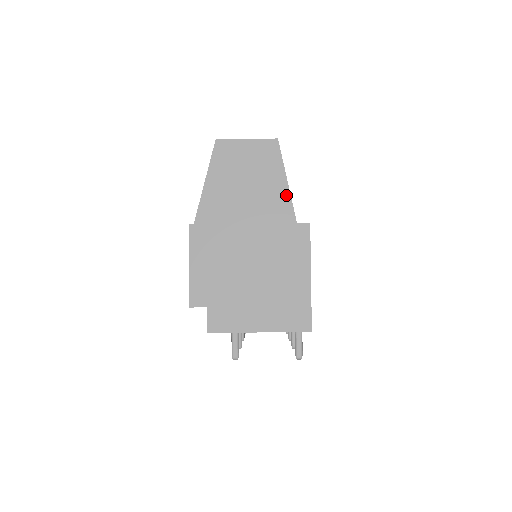
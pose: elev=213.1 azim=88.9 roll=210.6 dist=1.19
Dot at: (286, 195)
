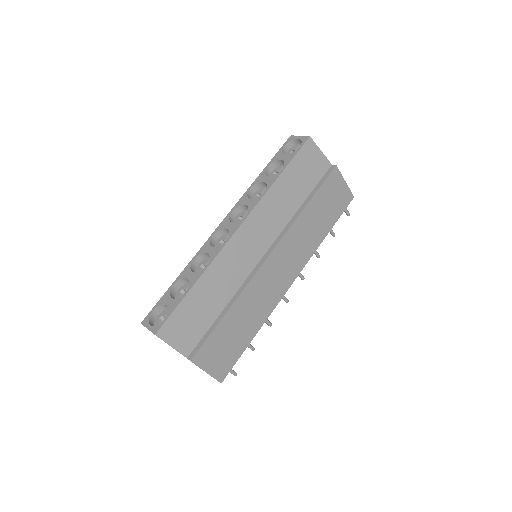
Dot at: (176, 350)
